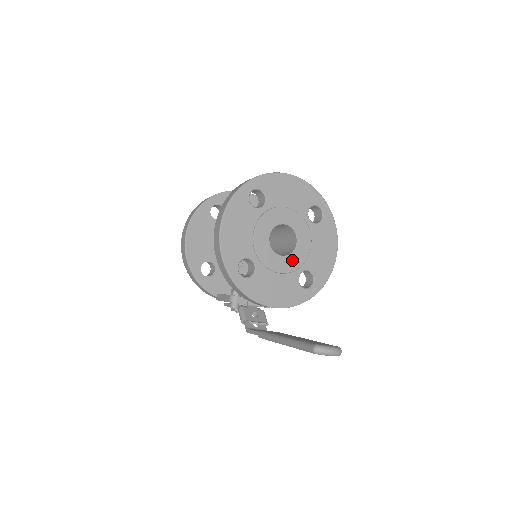
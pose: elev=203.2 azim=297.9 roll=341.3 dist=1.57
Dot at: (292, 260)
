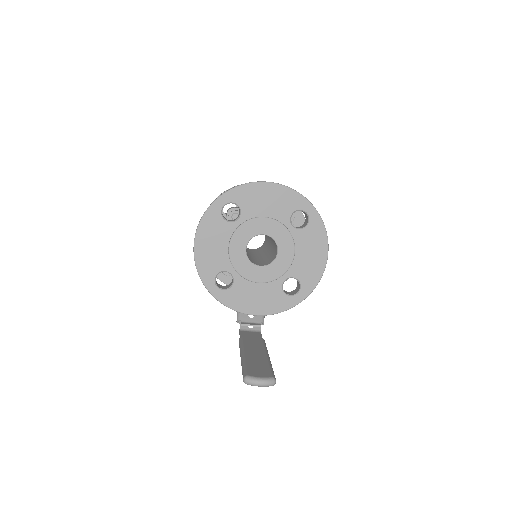
Dot at: (273, 269)
